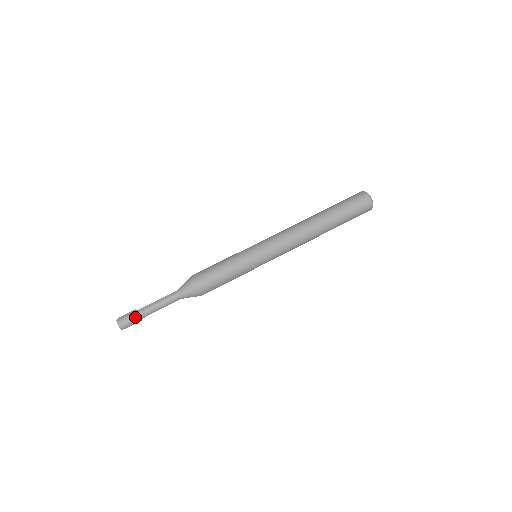
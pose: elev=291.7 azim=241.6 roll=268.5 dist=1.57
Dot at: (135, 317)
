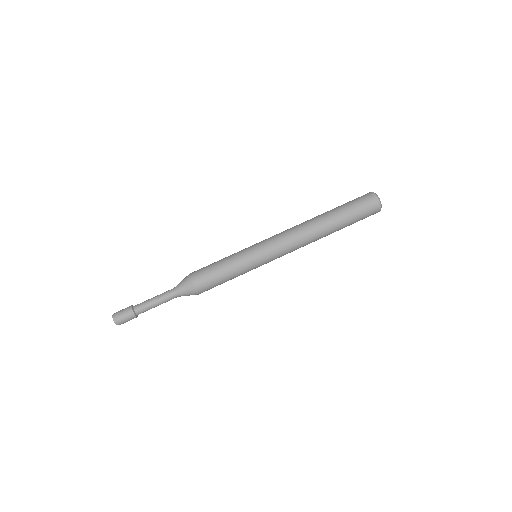
Dot at: (129, 311)
